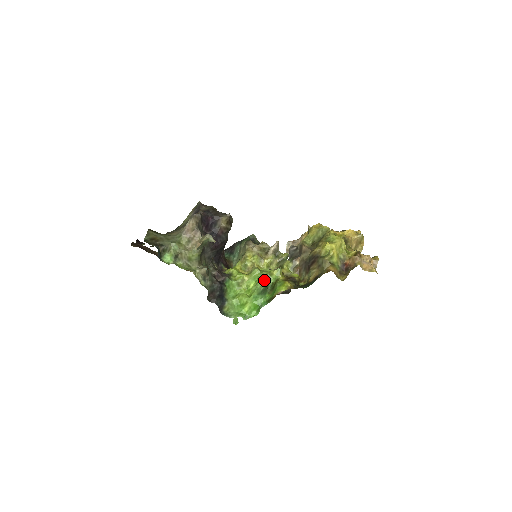
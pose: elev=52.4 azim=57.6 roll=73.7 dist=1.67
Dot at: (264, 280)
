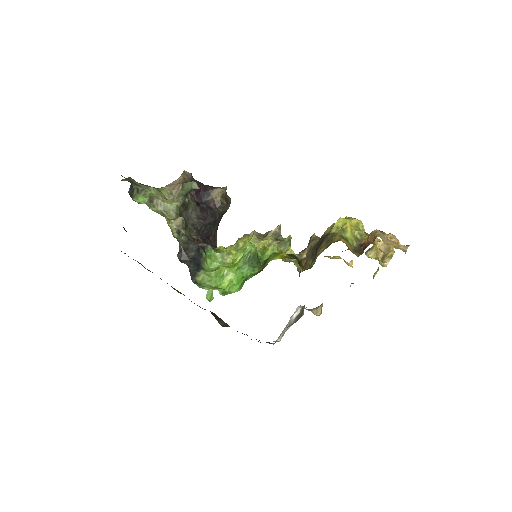
Dot at: (253, 245)
